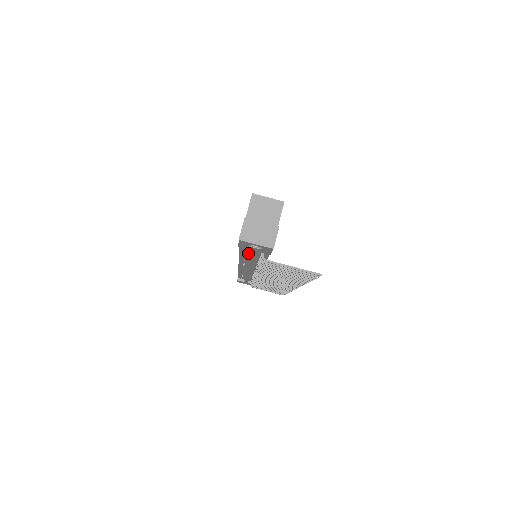
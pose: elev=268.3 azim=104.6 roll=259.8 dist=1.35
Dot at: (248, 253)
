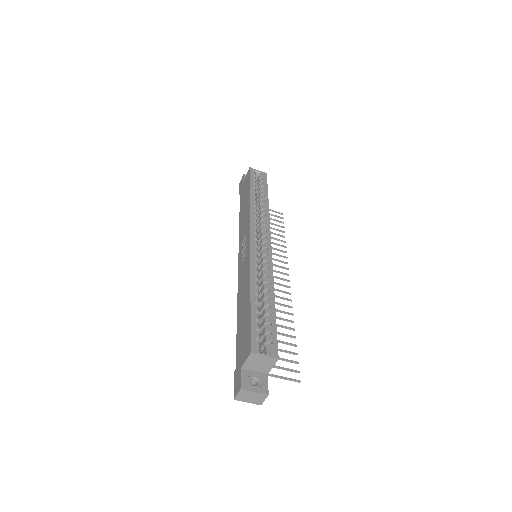
Dot at: occluded
